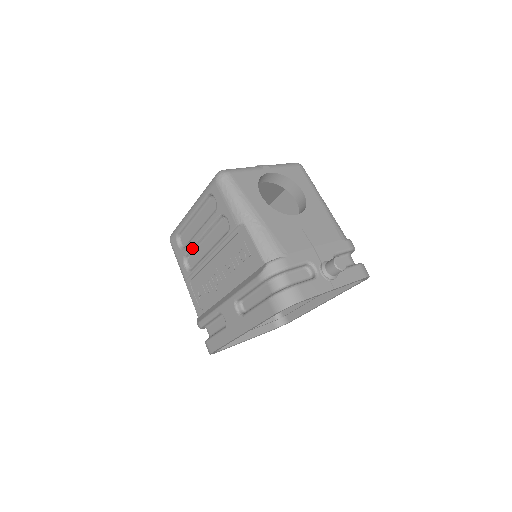
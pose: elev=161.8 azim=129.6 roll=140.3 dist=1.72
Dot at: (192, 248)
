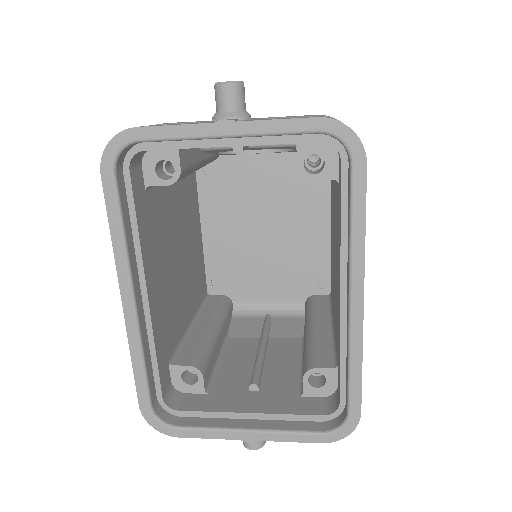
Dot at: occluded
